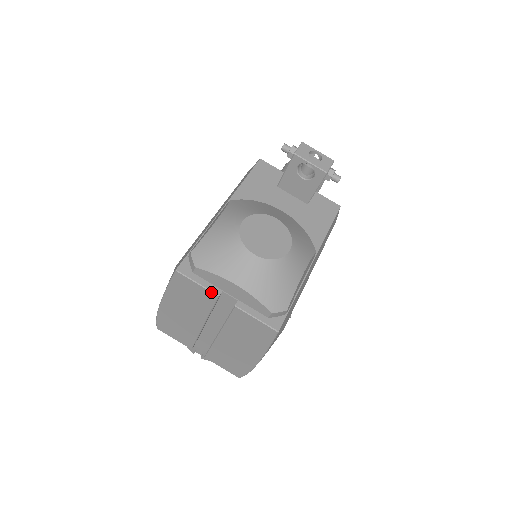
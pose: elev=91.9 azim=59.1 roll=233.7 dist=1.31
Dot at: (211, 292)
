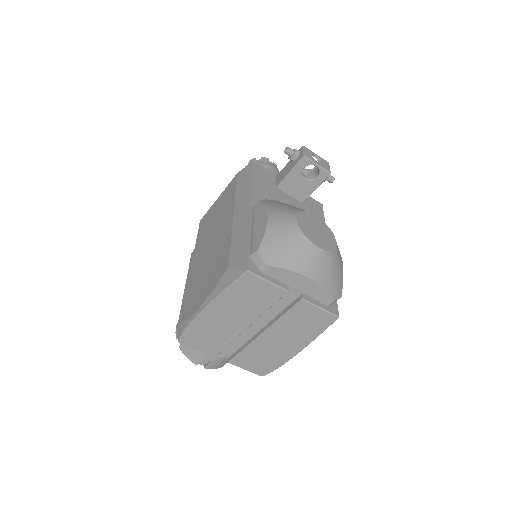
Dot at: (281, 288)
